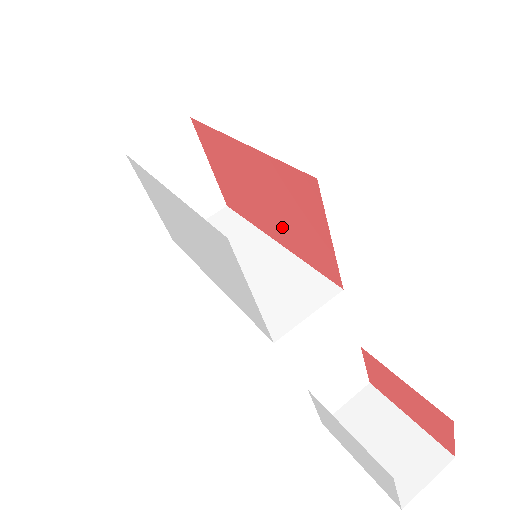
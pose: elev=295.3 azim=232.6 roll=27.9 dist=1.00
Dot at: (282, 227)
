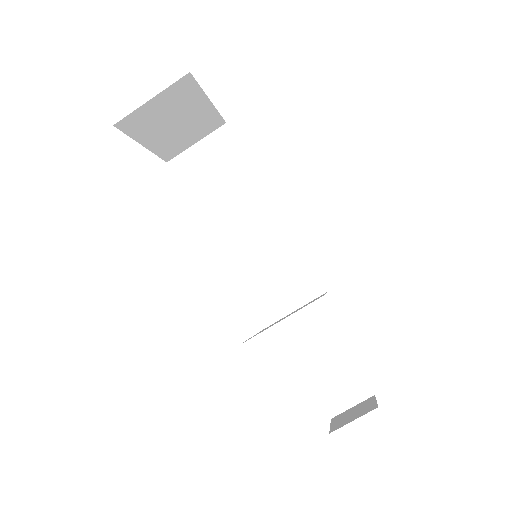
Dot at: occluded
